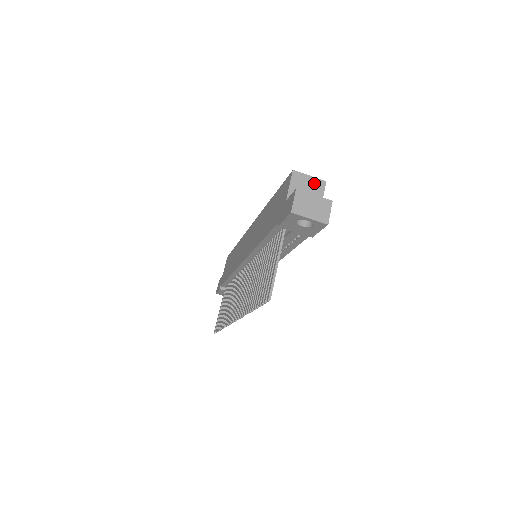
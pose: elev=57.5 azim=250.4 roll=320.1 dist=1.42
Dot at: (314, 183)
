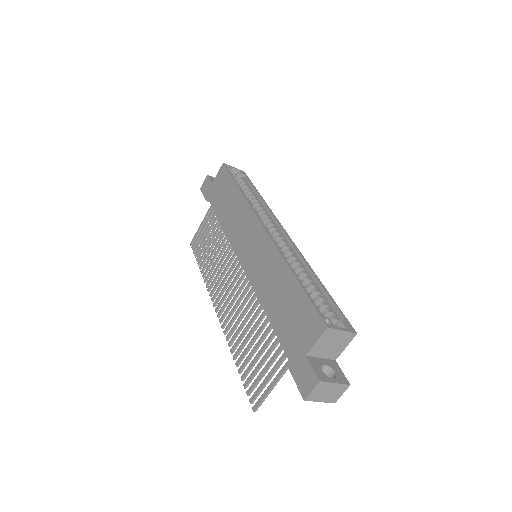
Dot at: (343, 337)
